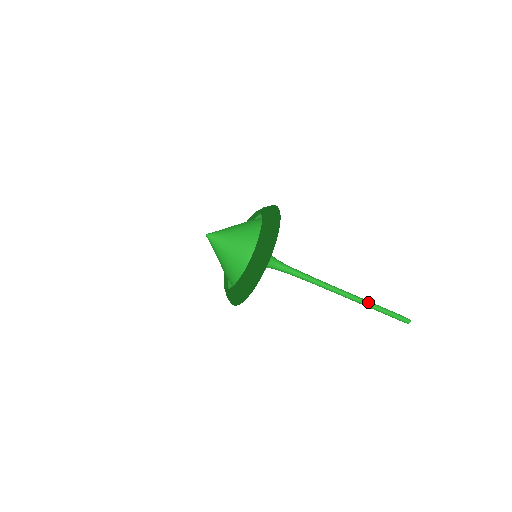
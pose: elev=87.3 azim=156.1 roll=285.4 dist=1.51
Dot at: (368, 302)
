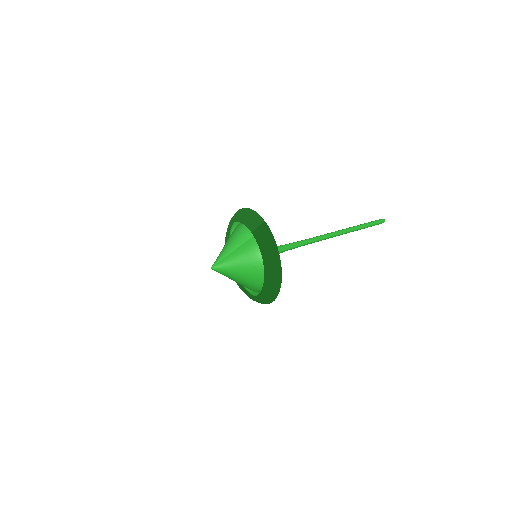
Dot at: (351, 230)
